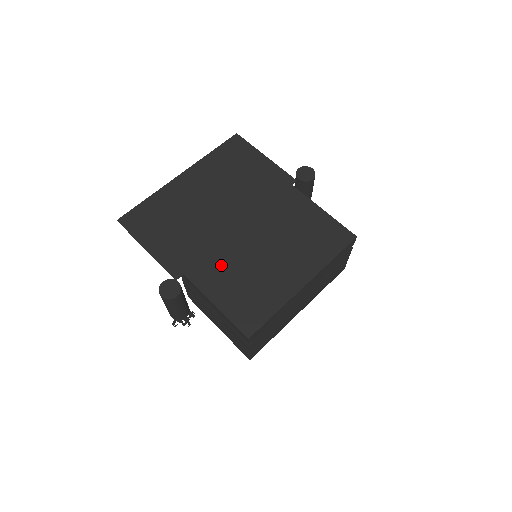
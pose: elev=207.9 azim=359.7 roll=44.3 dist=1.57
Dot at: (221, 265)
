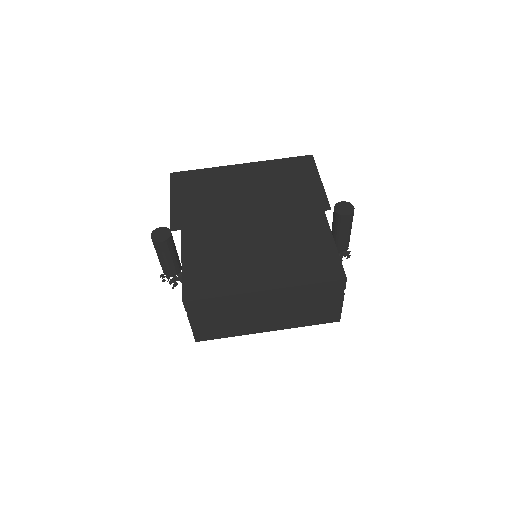
Dot at: (213, 239)
